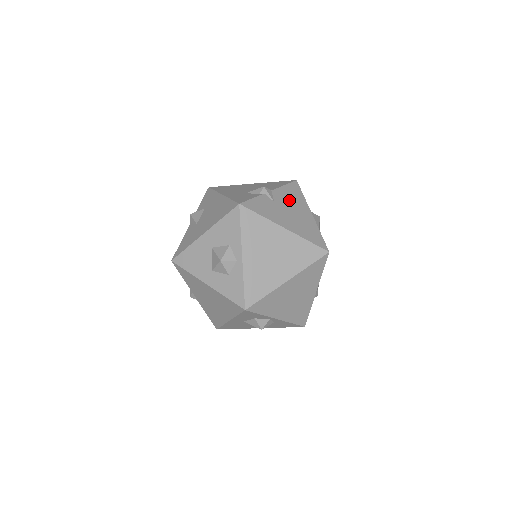
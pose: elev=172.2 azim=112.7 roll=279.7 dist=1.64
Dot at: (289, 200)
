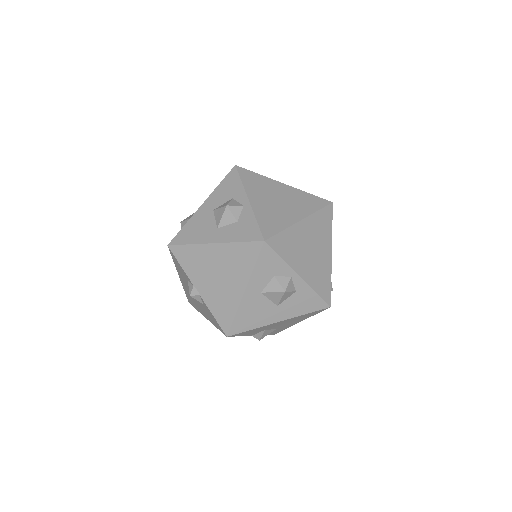
Dot at: occluded
